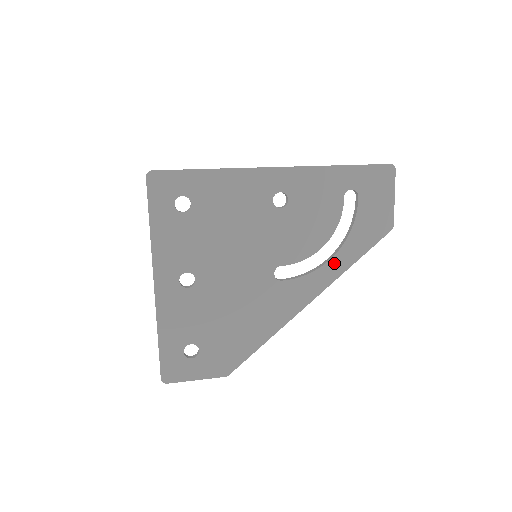
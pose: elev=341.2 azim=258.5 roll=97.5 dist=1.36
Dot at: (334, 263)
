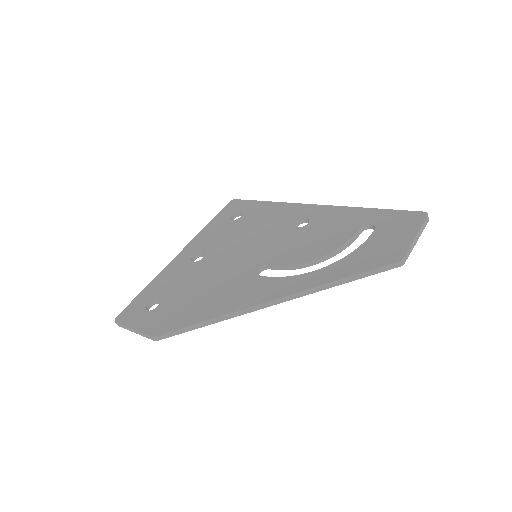
Dot at: (317, 275)
